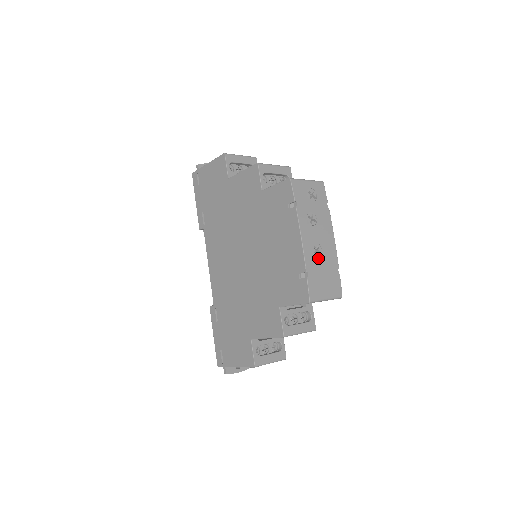
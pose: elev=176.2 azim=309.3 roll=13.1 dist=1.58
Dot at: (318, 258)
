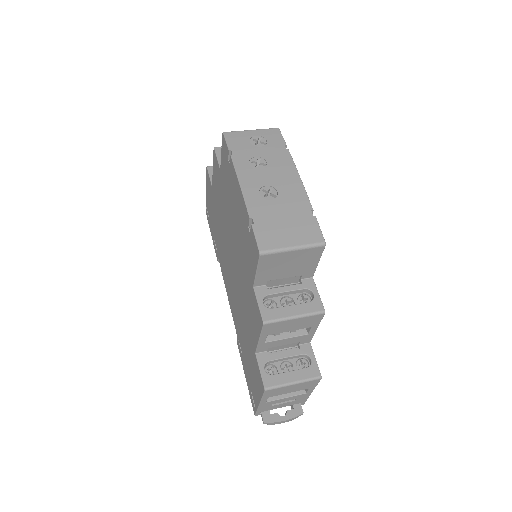
Dot at: (271, 201)
